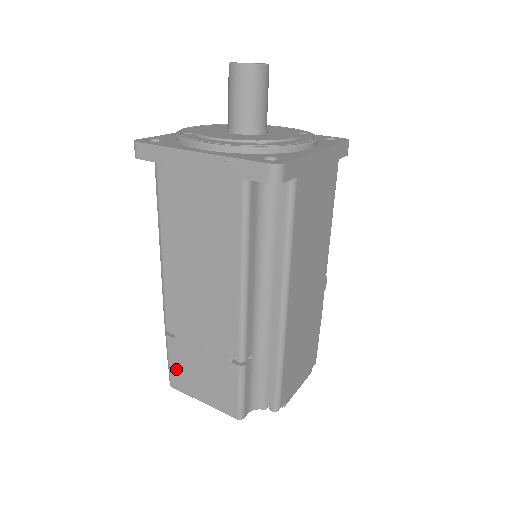
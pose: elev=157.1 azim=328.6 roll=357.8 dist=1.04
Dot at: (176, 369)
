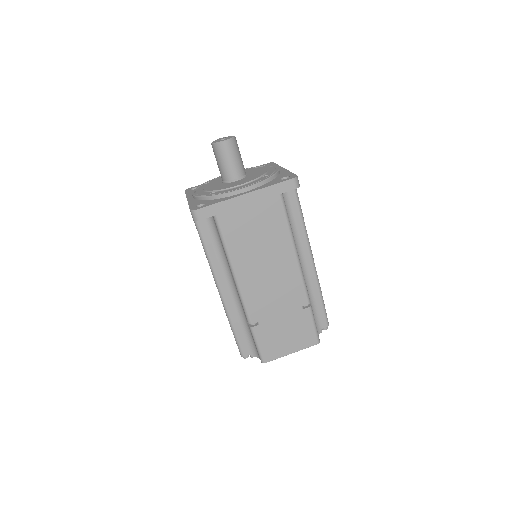
Dot at: (266, 346)
